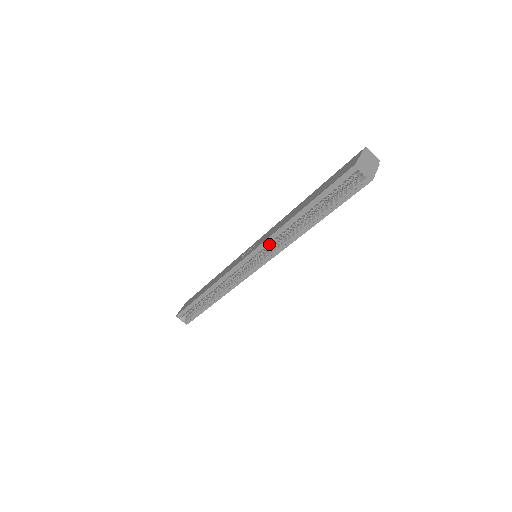
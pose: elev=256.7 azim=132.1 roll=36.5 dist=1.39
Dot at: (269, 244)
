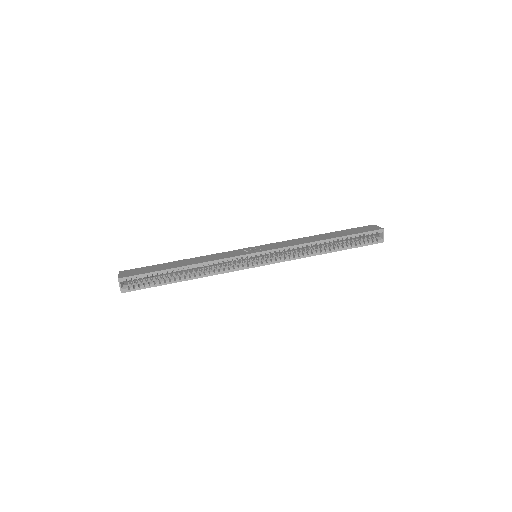
Dot at: (289, 250)
